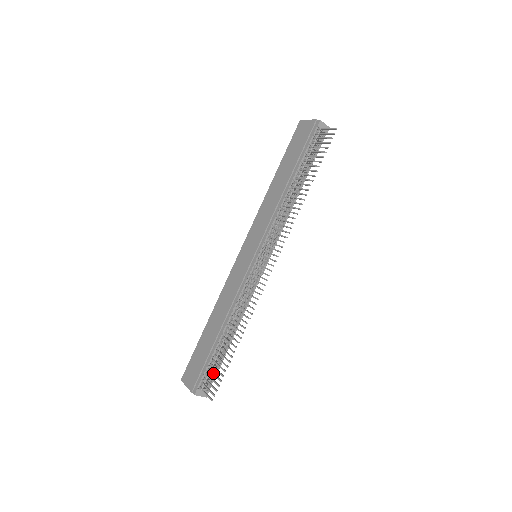
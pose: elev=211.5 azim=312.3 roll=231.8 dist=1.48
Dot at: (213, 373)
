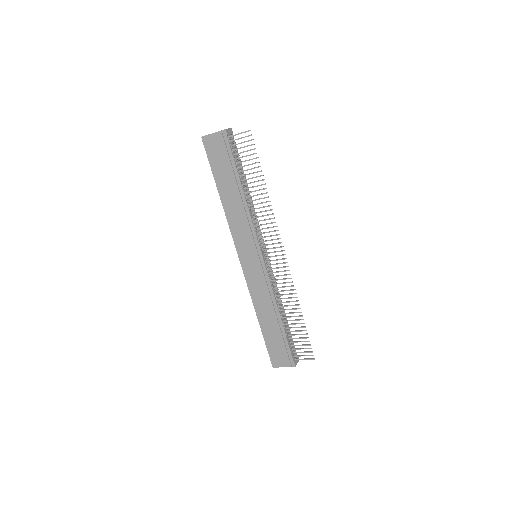
Dot at: (298, 345)
